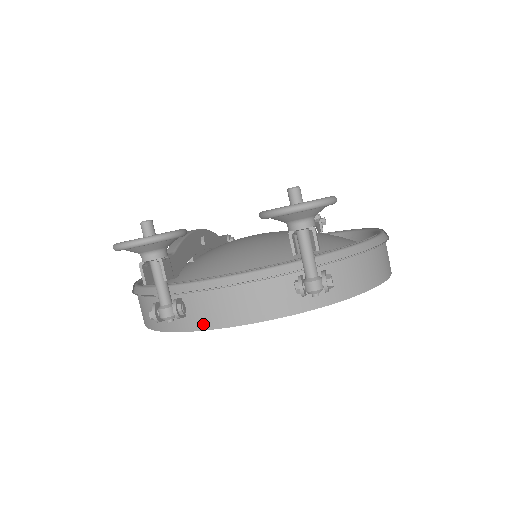
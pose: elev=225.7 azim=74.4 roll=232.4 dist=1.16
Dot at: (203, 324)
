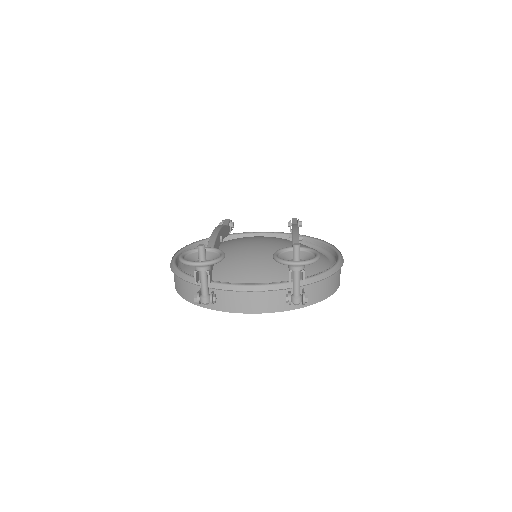
Dot at: (225, 308)
